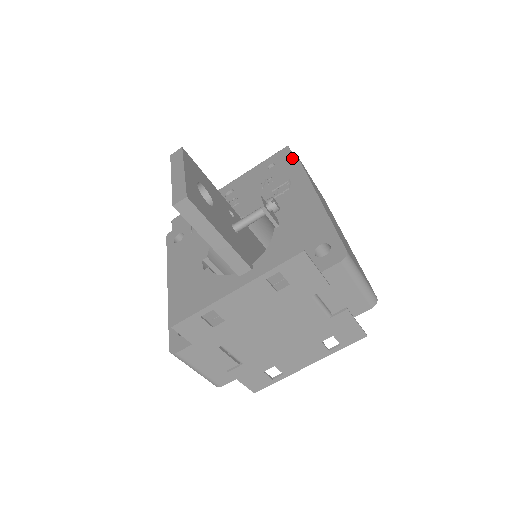
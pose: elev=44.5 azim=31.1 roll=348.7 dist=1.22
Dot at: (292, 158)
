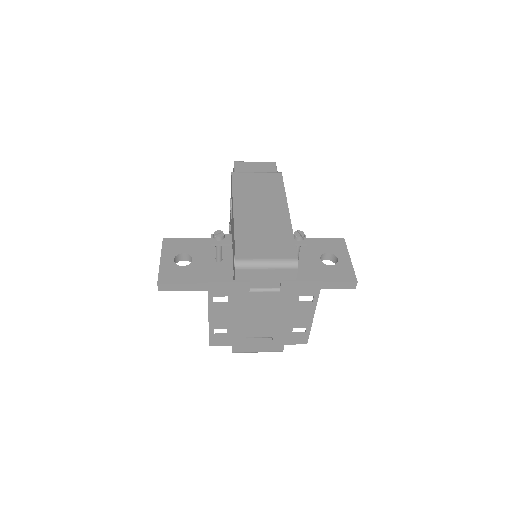
Dot at: (231, 177)
